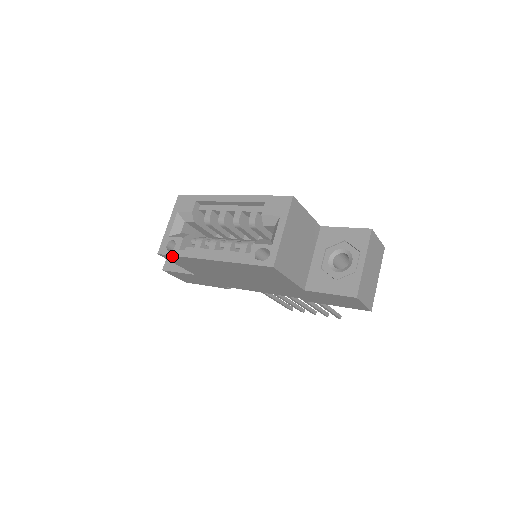
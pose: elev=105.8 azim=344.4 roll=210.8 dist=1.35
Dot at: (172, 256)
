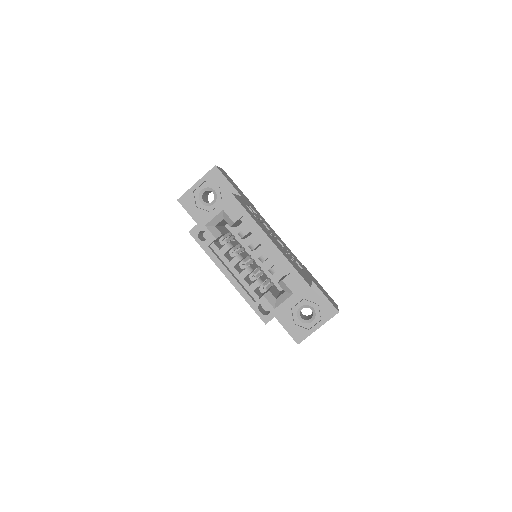
Dot at: (199, 244)
